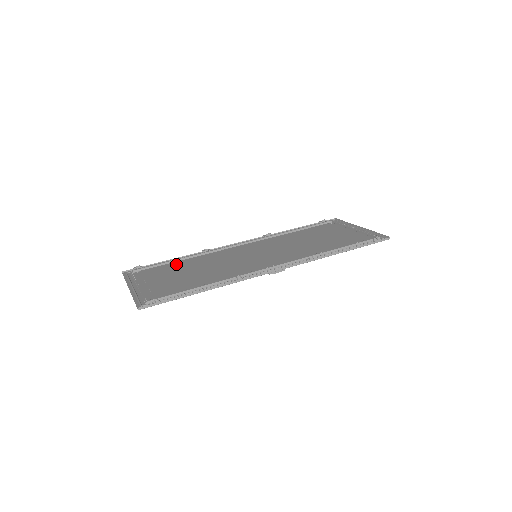
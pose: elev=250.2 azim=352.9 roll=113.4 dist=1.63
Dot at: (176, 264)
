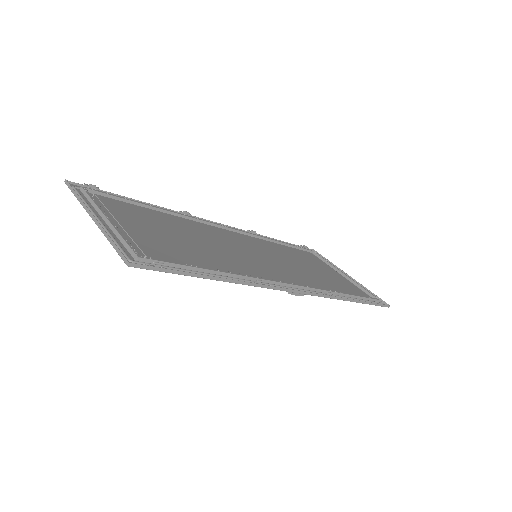
Dot at: (150, 212)
